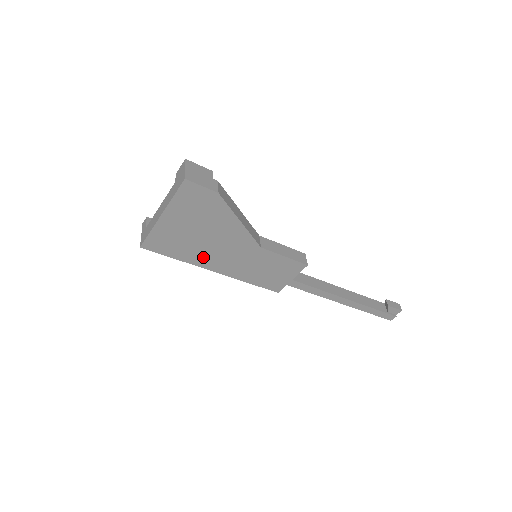
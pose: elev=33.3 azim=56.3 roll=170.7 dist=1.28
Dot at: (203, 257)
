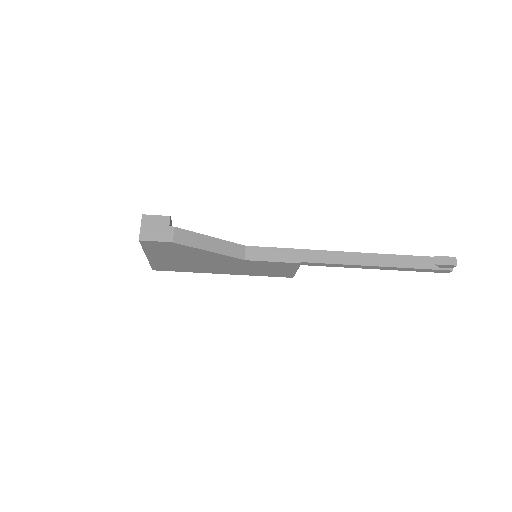
Dot at: (205, 269)
